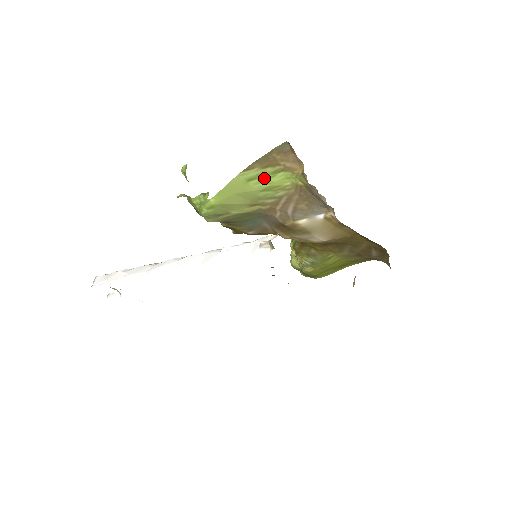
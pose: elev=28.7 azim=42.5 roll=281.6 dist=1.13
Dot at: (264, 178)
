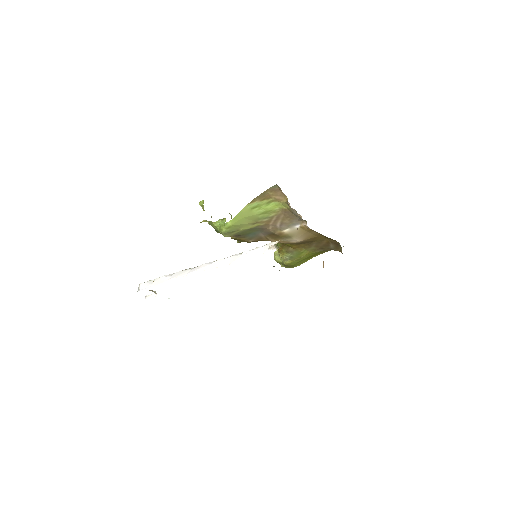
Dot at: (262, 206)
